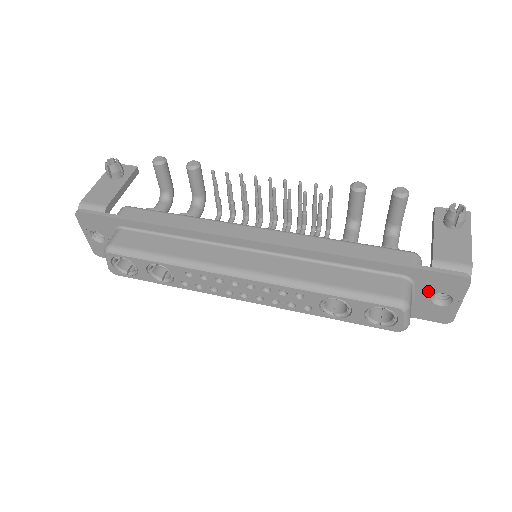
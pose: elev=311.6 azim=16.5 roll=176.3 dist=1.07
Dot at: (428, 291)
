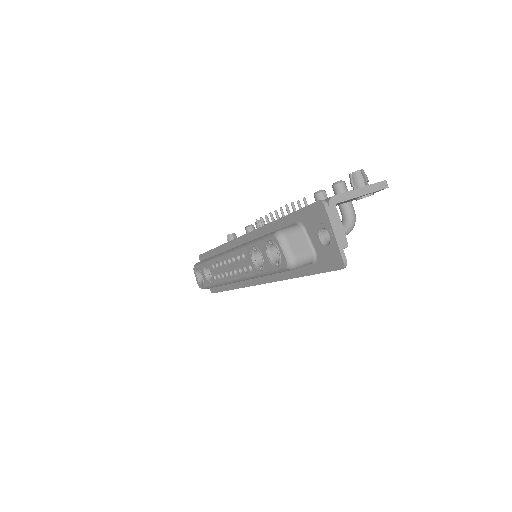
Dot at: (314, 232)
